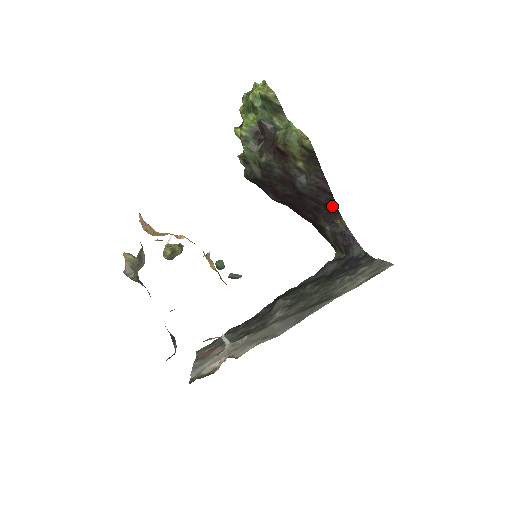
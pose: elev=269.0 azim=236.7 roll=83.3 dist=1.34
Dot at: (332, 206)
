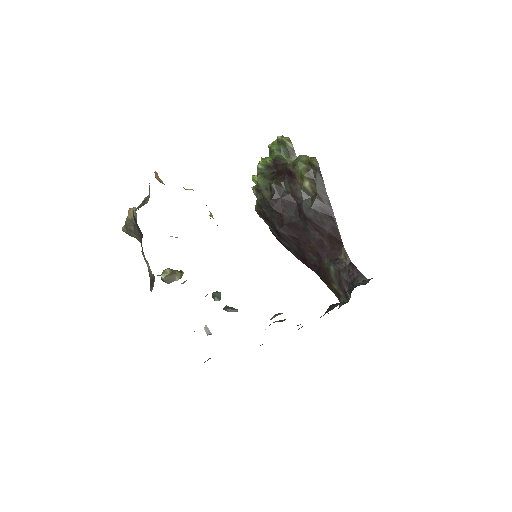
Dot at: (336, 237)
